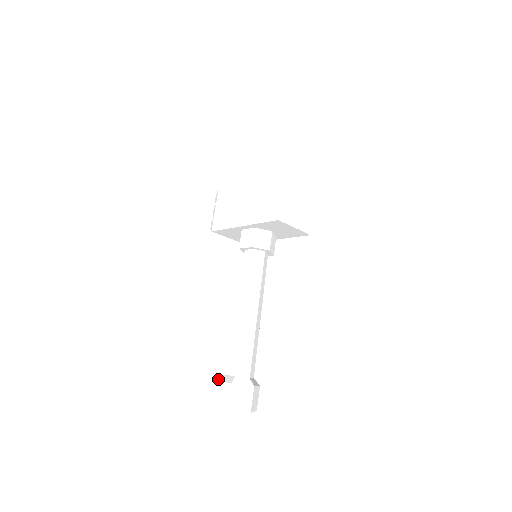
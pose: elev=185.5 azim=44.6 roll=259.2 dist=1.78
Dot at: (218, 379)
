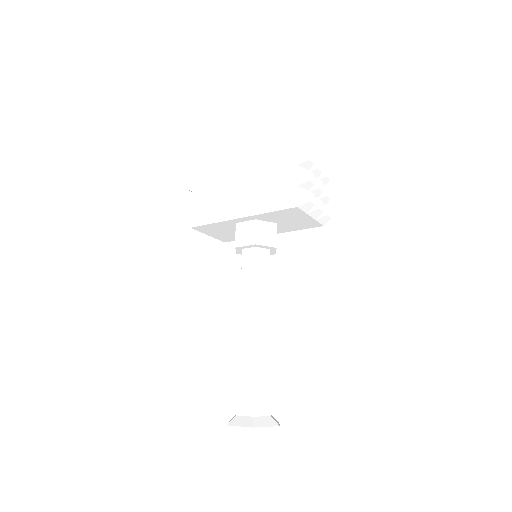
Dot at: (229, 423)
